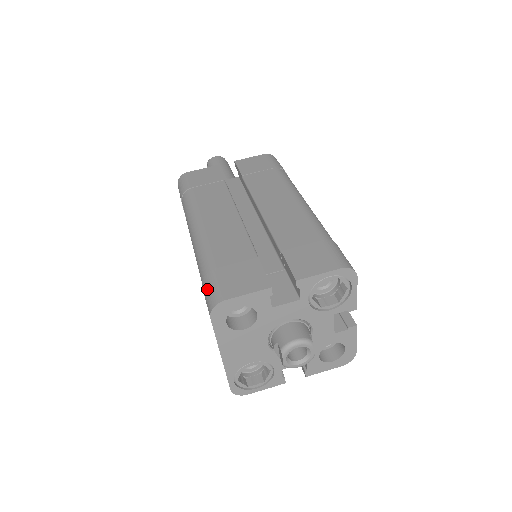
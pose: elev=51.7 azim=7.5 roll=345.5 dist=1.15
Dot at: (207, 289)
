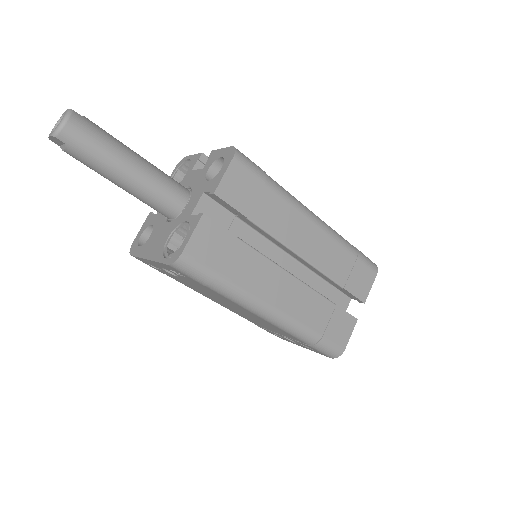
Dot at: (325, 350)
